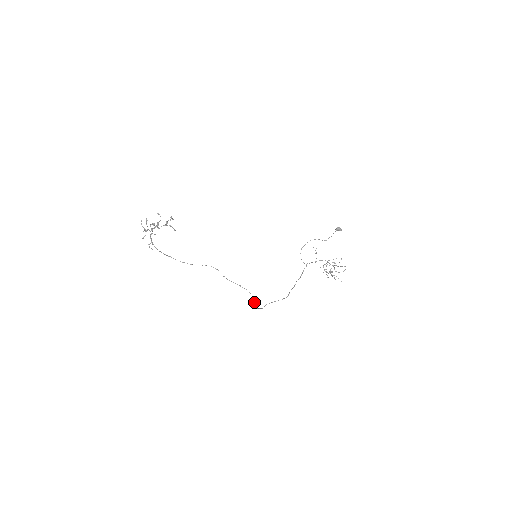
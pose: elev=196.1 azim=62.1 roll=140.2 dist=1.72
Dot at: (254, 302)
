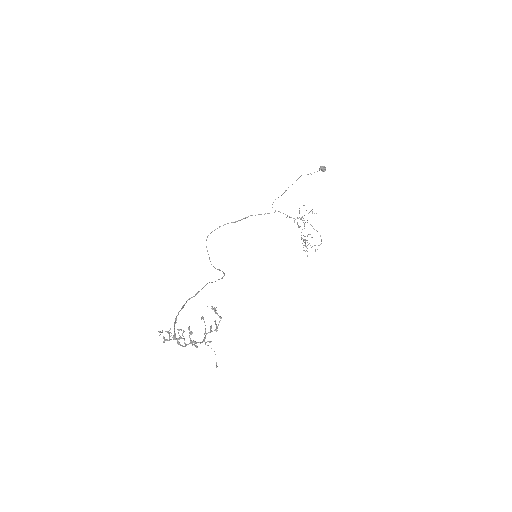
Dot at: occluded
